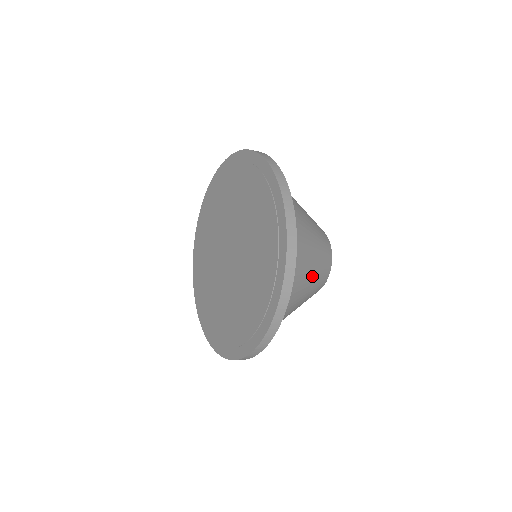
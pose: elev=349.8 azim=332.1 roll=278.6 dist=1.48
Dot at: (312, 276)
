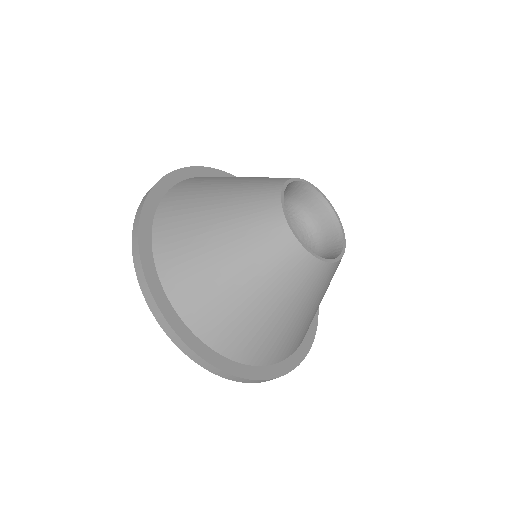
Dot at: (273, 303)
